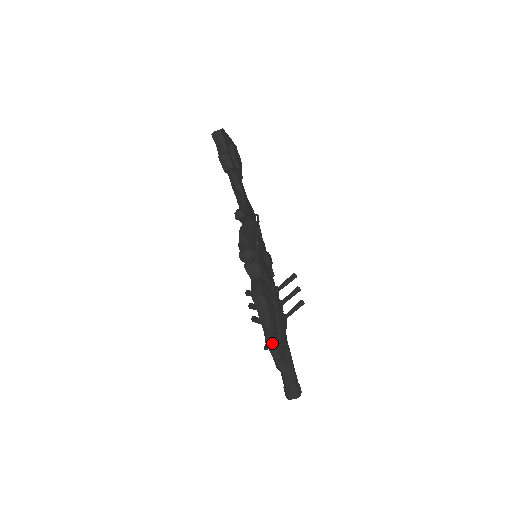
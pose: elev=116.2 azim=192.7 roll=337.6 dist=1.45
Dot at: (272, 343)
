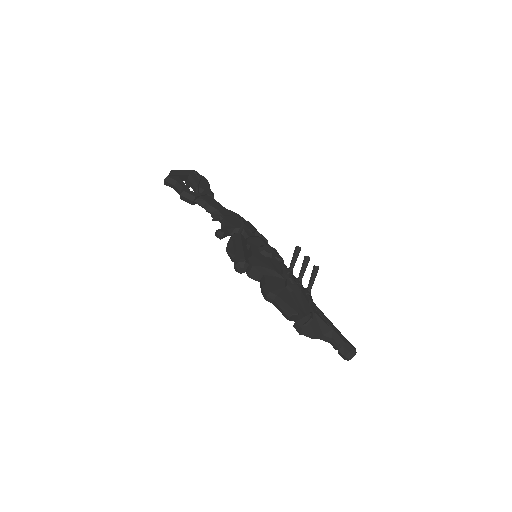
Dot at: (299, 328)
